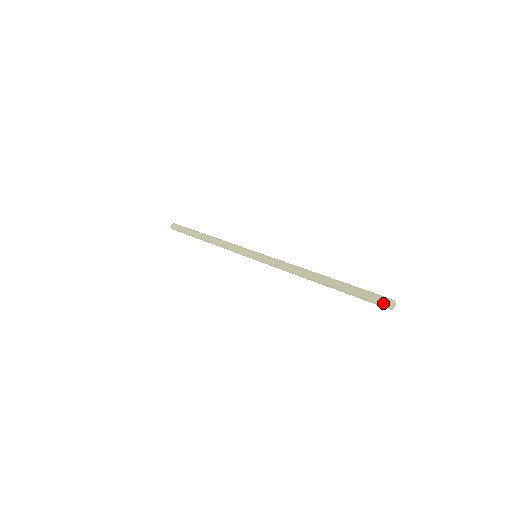
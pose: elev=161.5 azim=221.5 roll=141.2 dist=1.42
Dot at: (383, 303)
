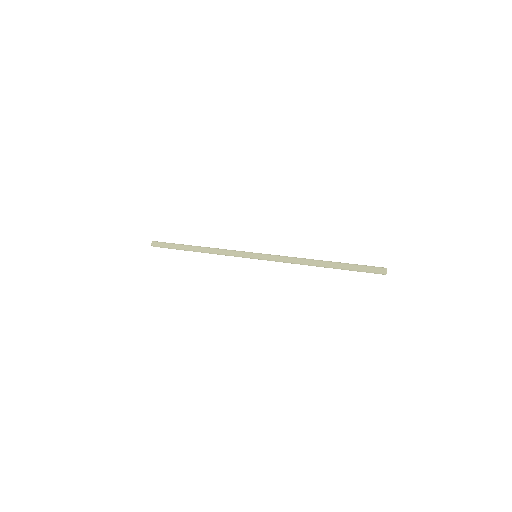
Dot at: (380, 269)
